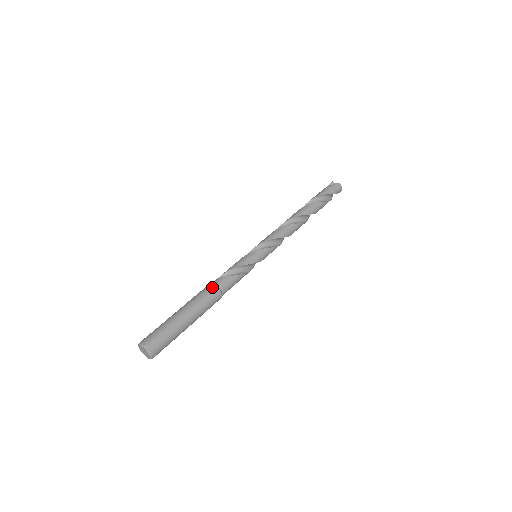
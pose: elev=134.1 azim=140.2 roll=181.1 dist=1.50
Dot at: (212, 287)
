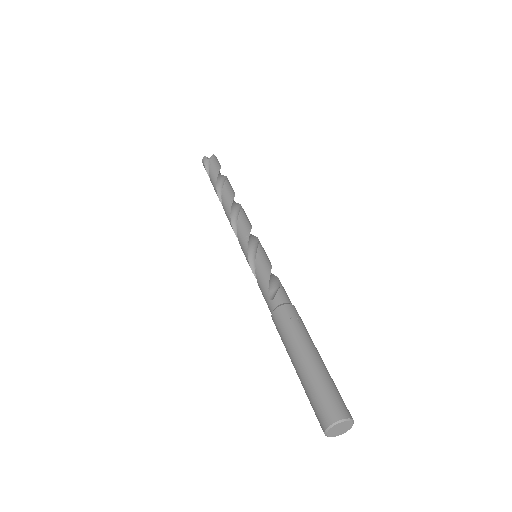
Dot at: (288, 307)
